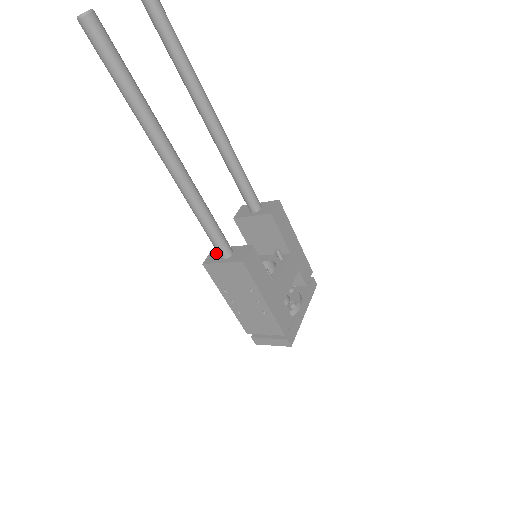
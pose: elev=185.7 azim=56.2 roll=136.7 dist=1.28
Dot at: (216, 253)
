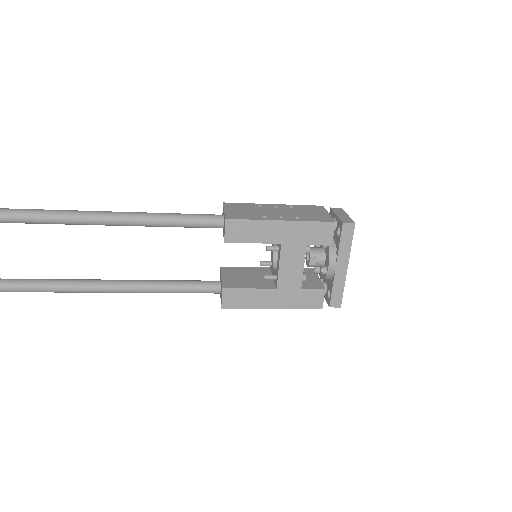
Dot at: (220, 278)
